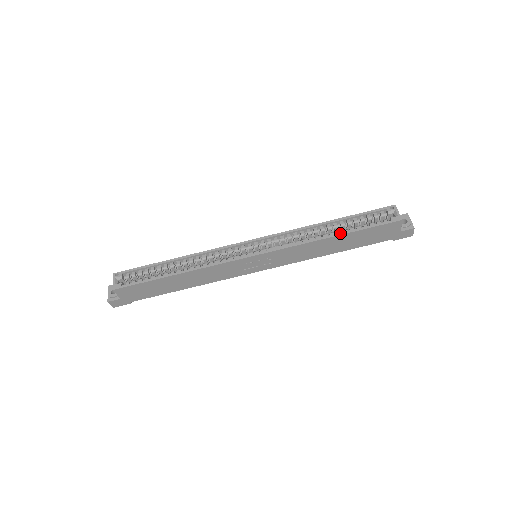
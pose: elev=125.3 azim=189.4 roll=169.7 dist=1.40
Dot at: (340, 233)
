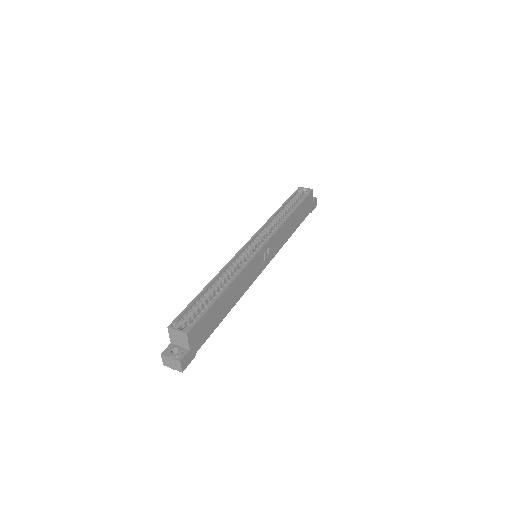
Dot at: (294, 209)
